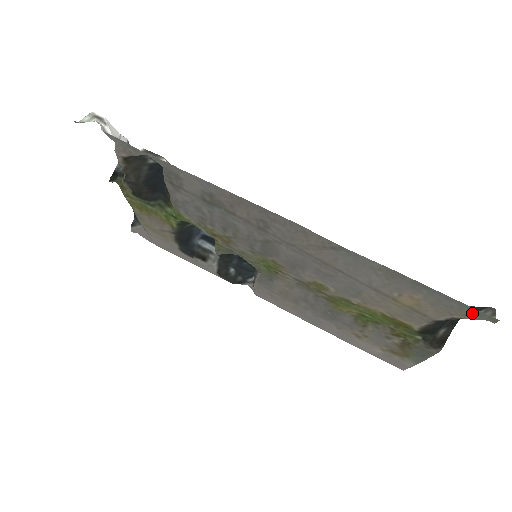
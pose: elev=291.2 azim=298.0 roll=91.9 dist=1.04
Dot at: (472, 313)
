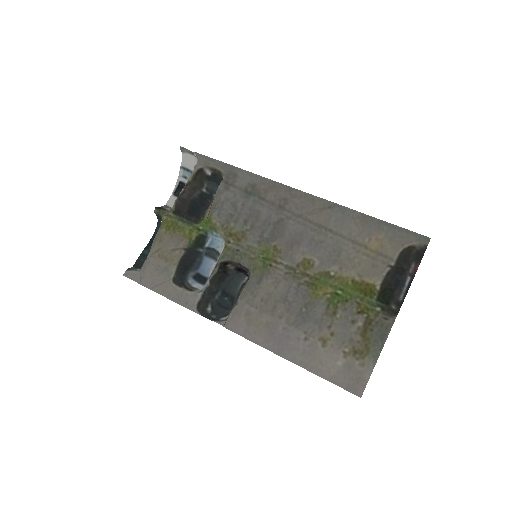
Dot at: (415, 239)
